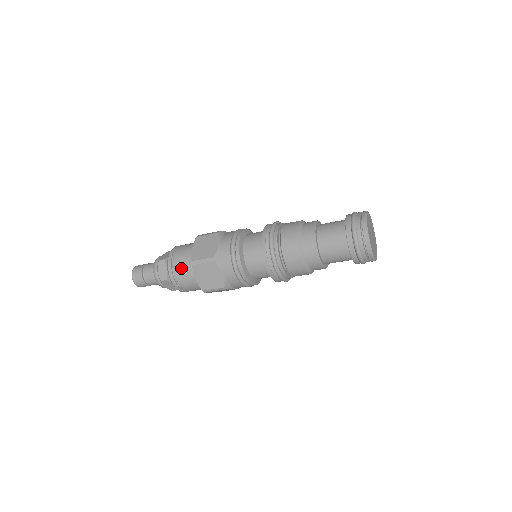
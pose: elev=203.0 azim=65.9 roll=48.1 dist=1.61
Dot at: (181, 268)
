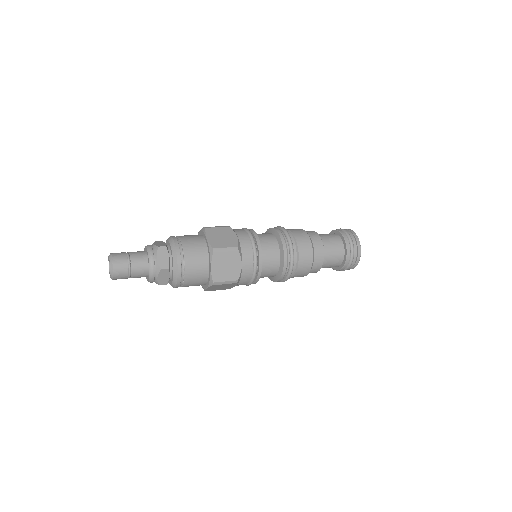
Dot at: (193, 281)
